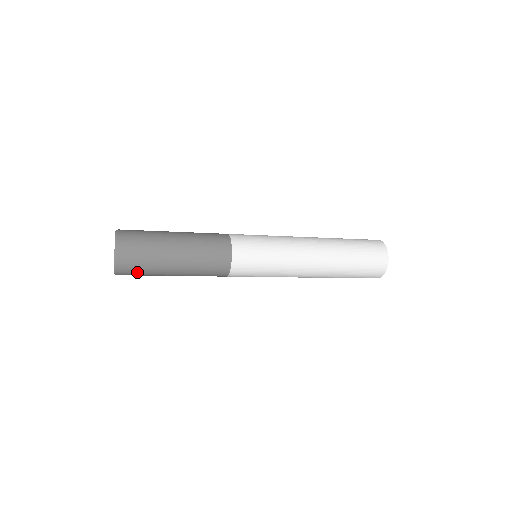
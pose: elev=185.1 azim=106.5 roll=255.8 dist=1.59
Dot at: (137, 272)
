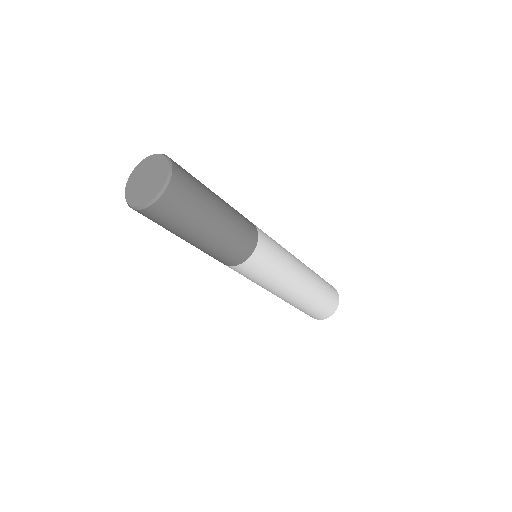
Dot at: (183, 204)
